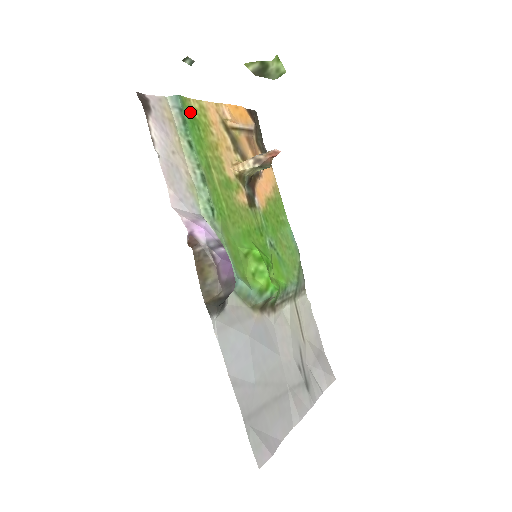
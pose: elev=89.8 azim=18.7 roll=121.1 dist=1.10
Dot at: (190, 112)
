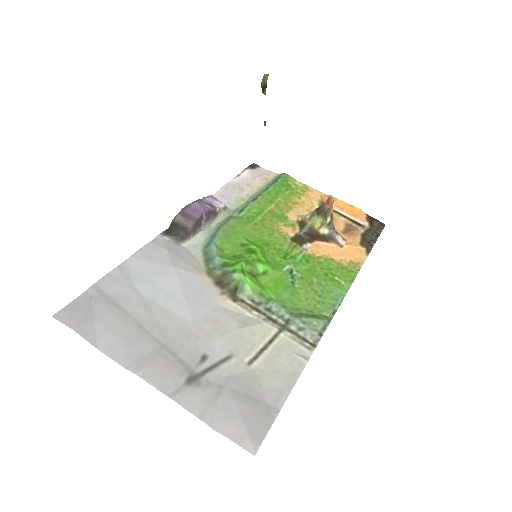
Dot at: (288, 183)
